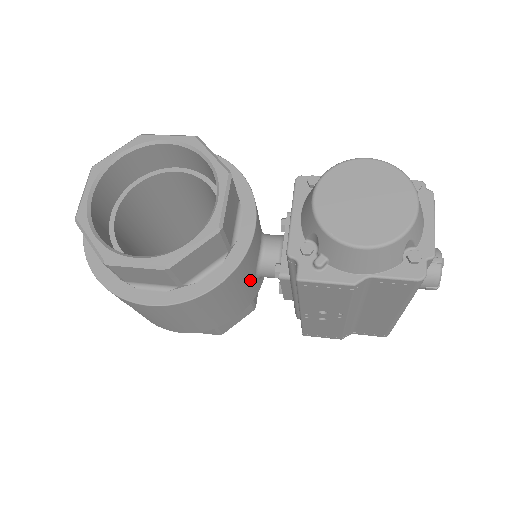
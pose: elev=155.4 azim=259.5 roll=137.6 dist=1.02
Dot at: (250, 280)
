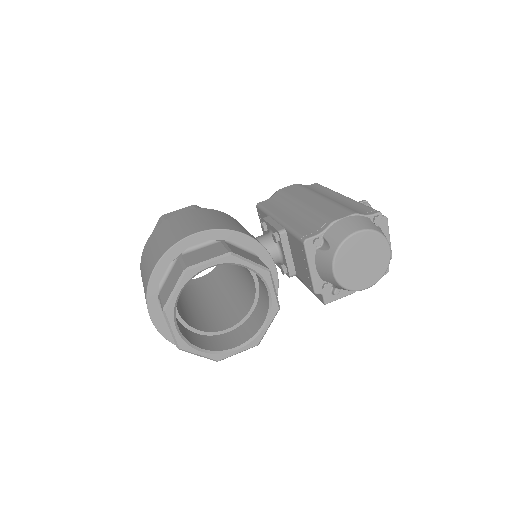
Dot at: occluded
